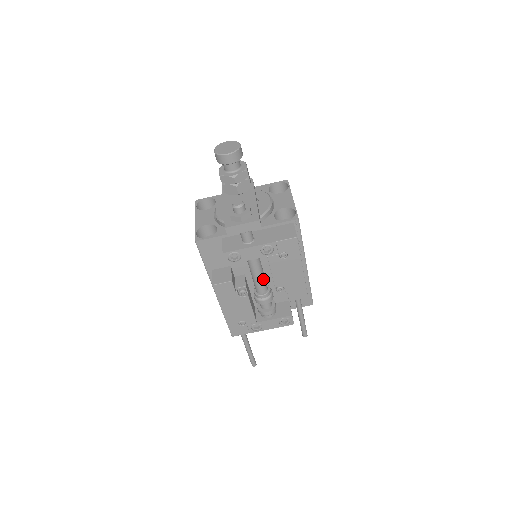
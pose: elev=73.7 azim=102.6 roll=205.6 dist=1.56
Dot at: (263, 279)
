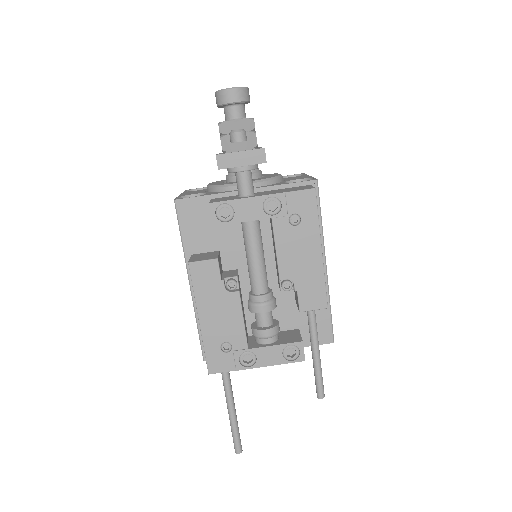
Dot at: (263, 268)
